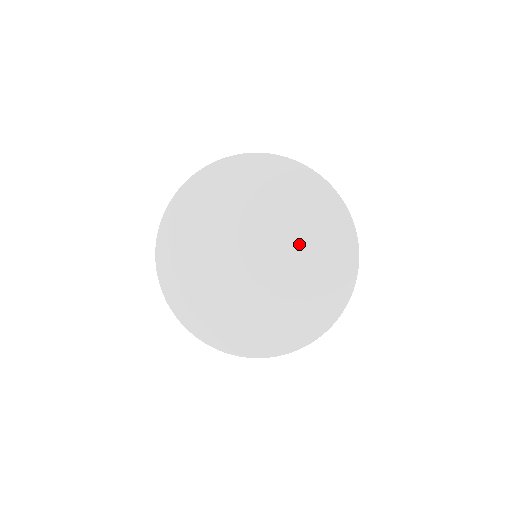
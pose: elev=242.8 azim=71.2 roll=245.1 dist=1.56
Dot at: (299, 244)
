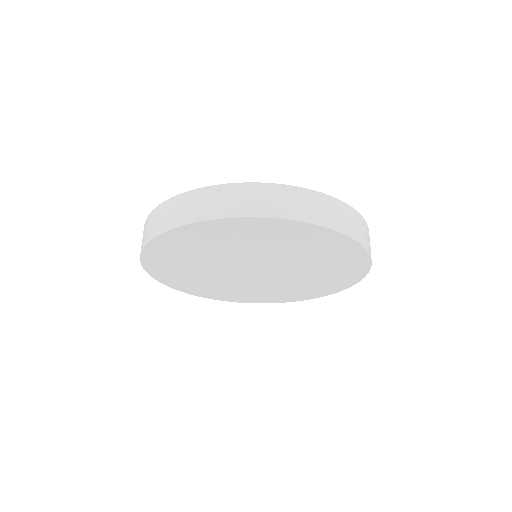
Dot at: (295, 283)
